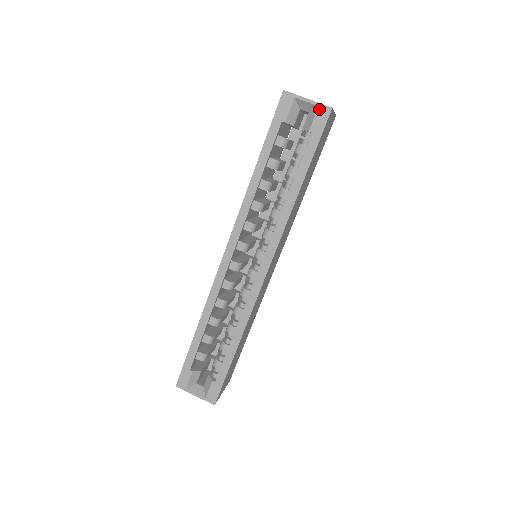
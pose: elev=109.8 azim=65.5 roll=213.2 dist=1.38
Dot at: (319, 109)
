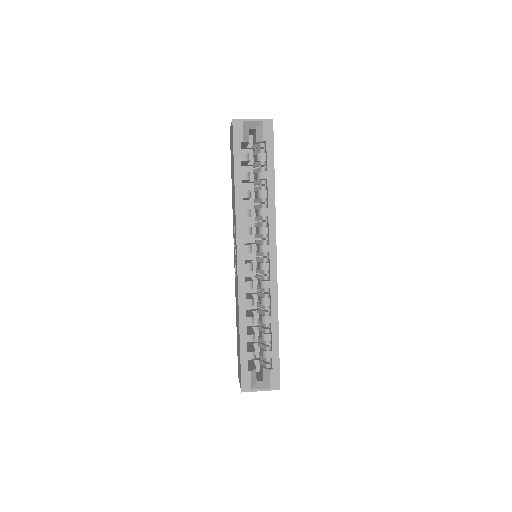
Dot at: (264, 123)
